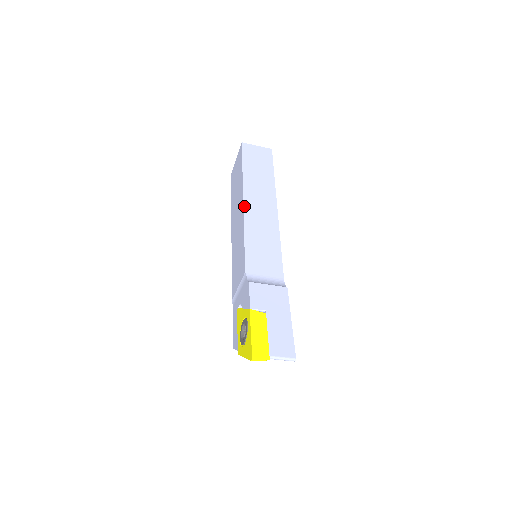
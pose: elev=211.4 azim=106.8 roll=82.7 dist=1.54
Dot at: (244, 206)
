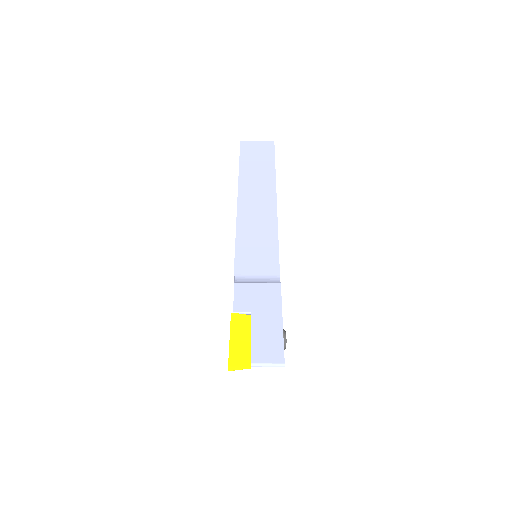
Dot at: (238, 204)
